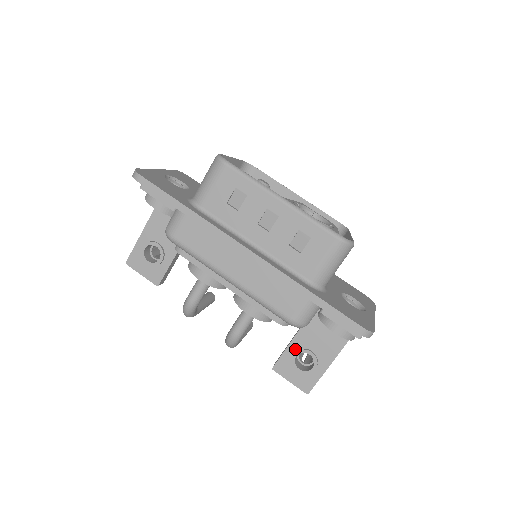
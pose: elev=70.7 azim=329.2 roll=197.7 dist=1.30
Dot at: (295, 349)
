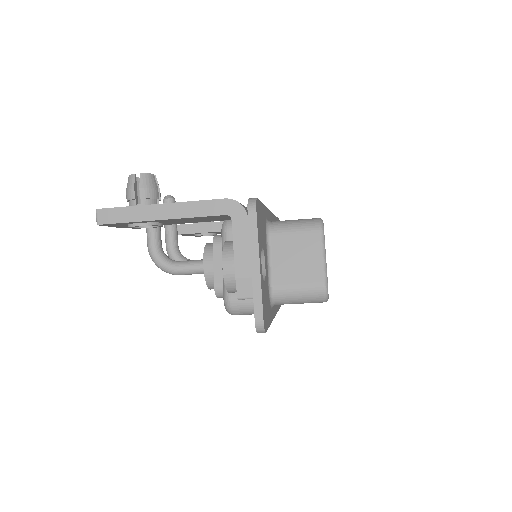
Dot at: (206, 233)
